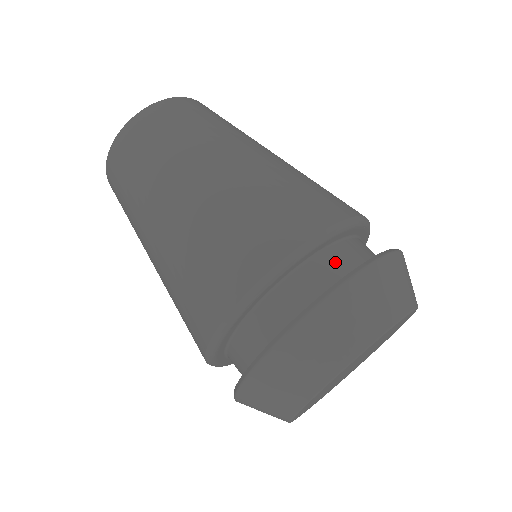
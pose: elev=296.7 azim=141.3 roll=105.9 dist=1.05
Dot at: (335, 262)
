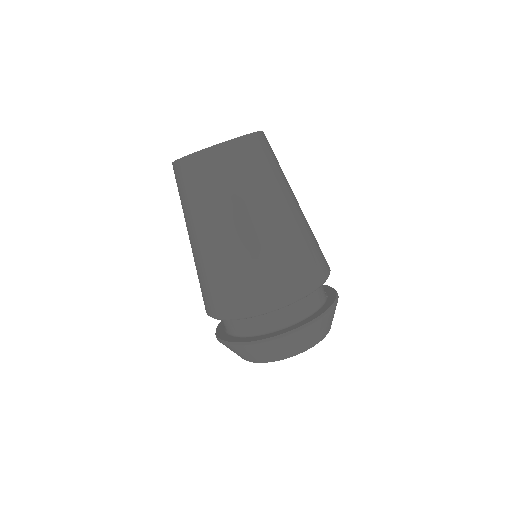
Dot at: (290, 313)
